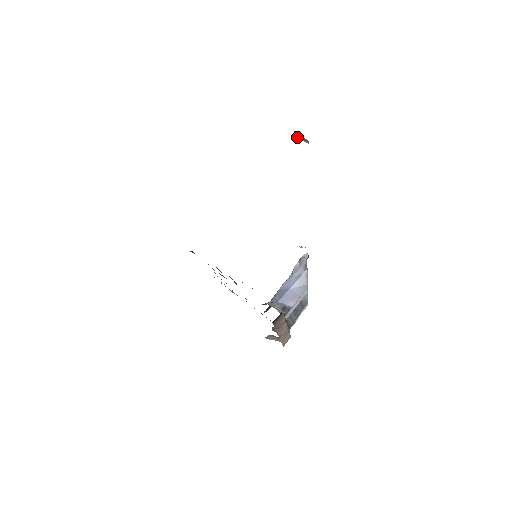
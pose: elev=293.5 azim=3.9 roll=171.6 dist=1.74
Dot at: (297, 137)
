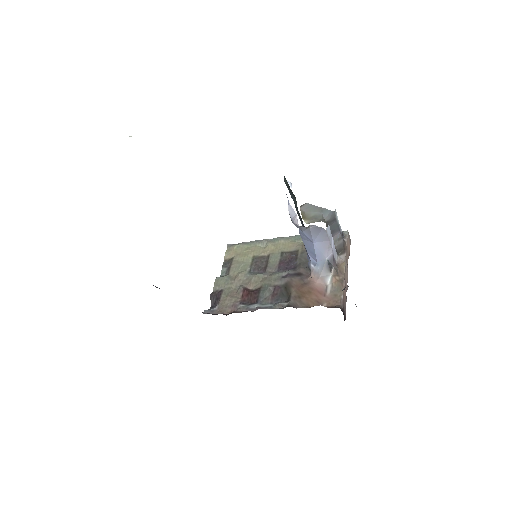
Dot at: occluded
